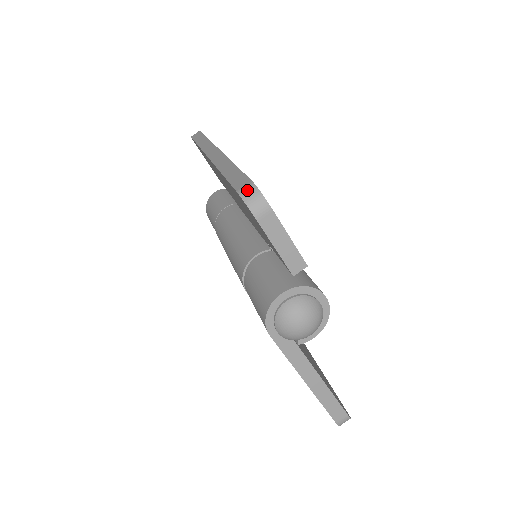
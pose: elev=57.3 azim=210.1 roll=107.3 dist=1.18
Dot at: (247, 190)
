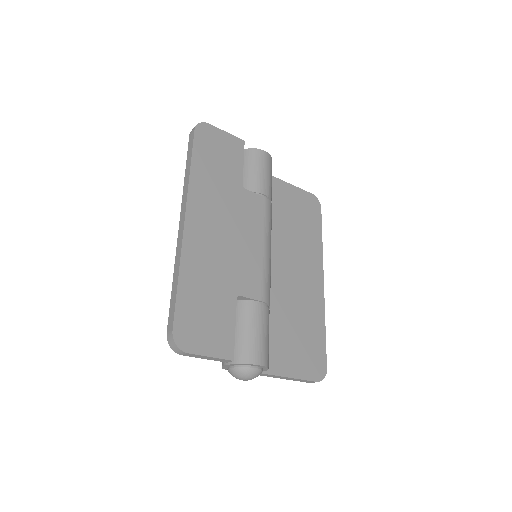
Dot at: (170, 339)
